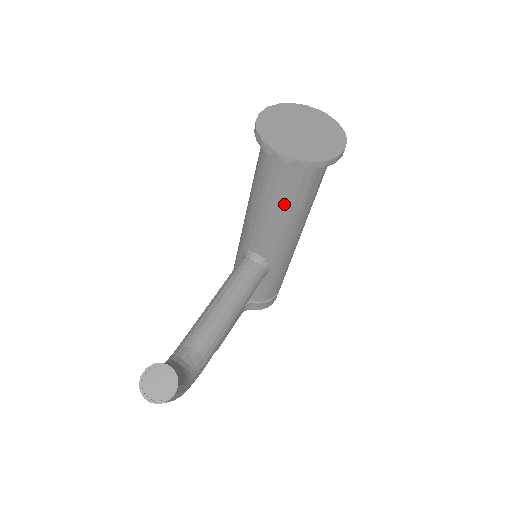
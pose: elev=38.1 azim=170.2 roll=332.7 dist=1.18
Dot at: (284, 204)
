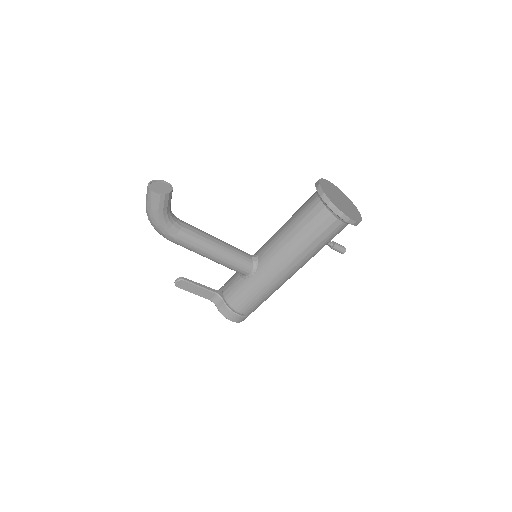
Dot at: (298, 225)
